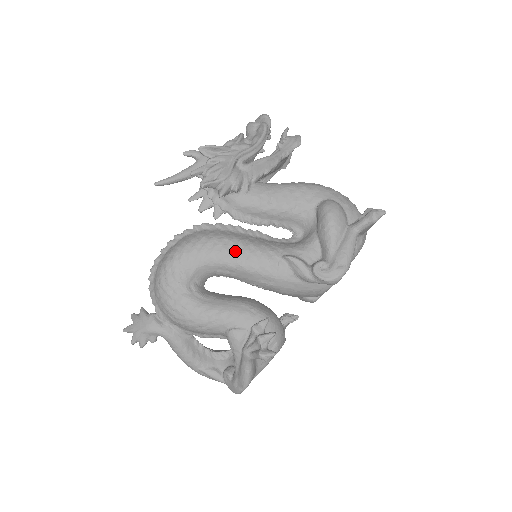
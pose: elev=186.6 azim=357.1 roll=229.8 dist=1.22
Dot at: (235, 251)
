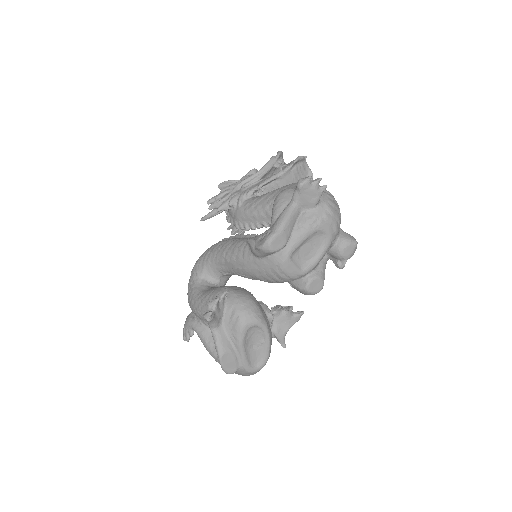
Dot at: (223, 248)
